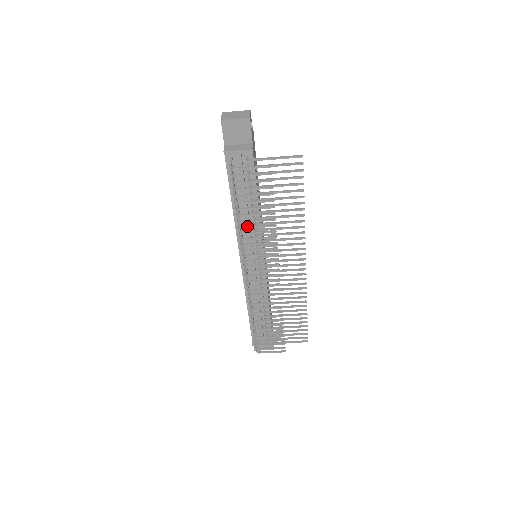
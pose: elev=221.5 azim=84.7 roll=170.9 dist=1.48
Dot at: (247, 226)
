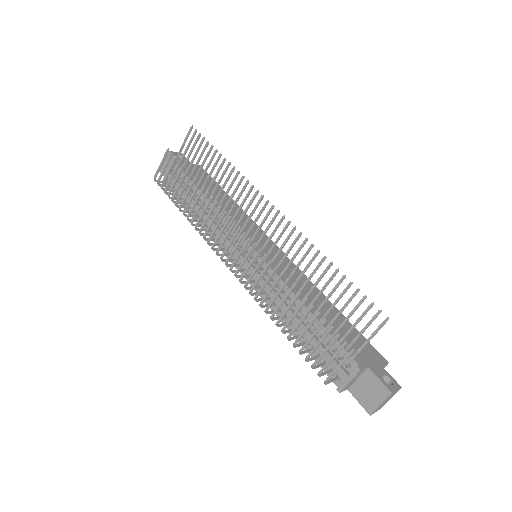
Dot at: (190, 212)
